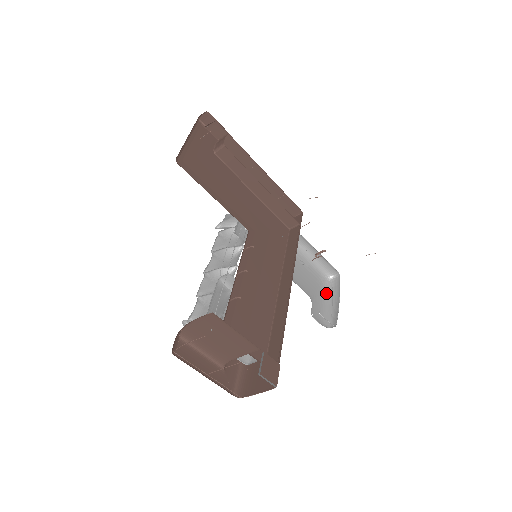
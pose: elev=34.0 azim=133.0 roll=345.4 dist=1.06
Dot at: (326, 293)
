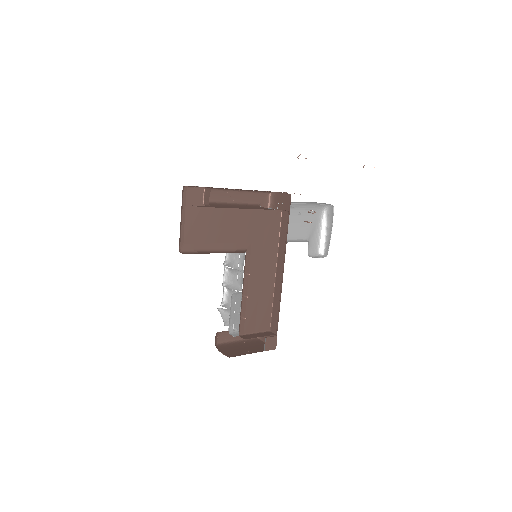
Dot at: (323, 221)
